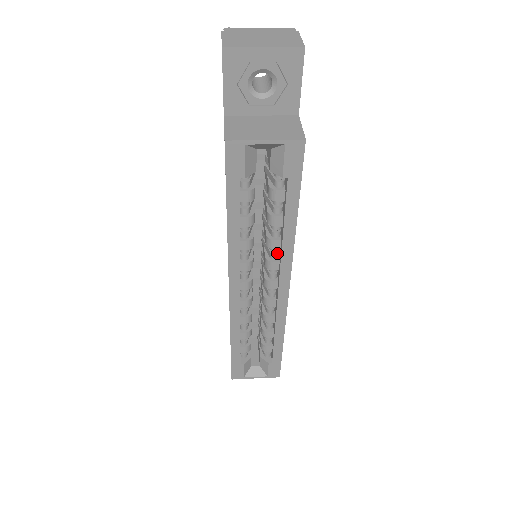
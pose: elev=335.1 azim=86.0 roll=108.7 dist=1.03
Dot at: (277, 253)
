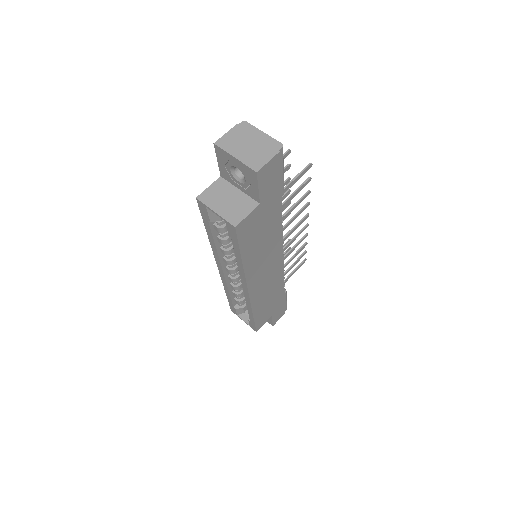
Dot at: occluded
